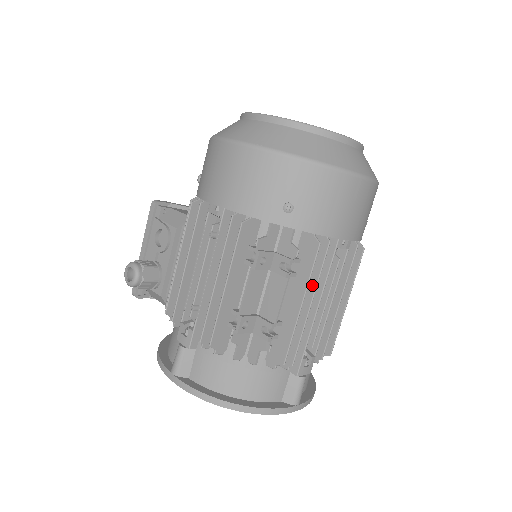
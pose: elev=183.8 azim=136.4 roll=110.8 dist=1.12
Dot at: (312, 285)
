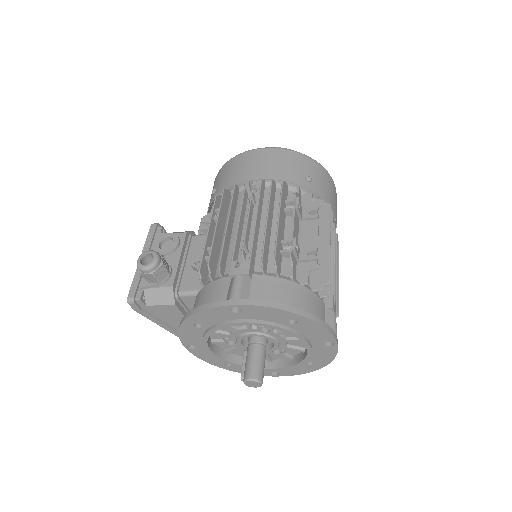
Dot at: occluded
